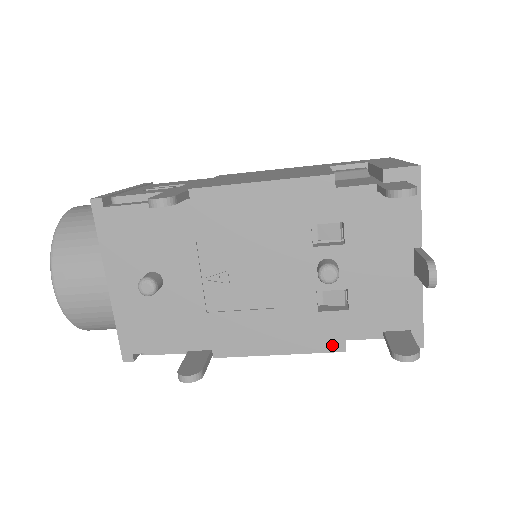
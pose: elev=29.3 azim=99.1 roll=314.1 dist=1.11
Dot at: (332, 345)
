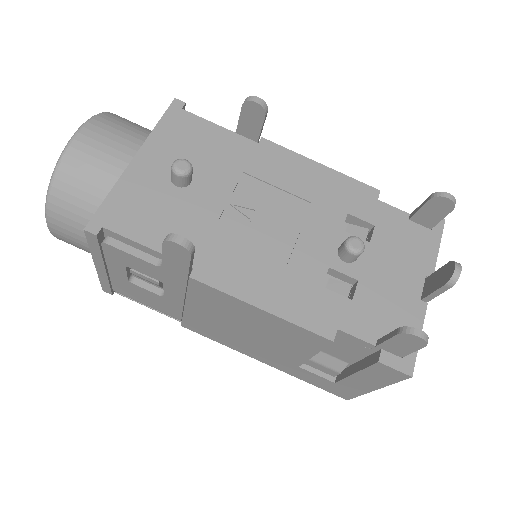
Dot at: (322, 327)
